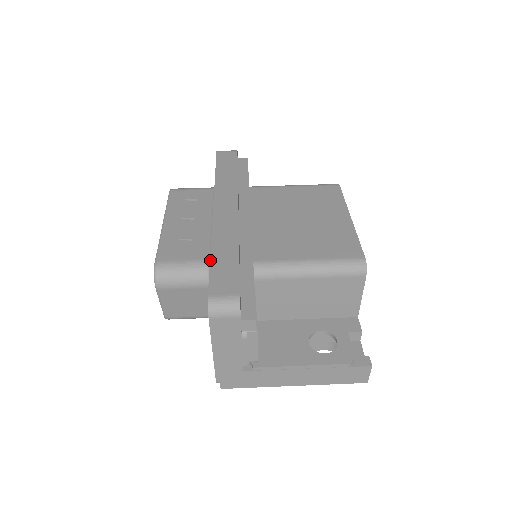
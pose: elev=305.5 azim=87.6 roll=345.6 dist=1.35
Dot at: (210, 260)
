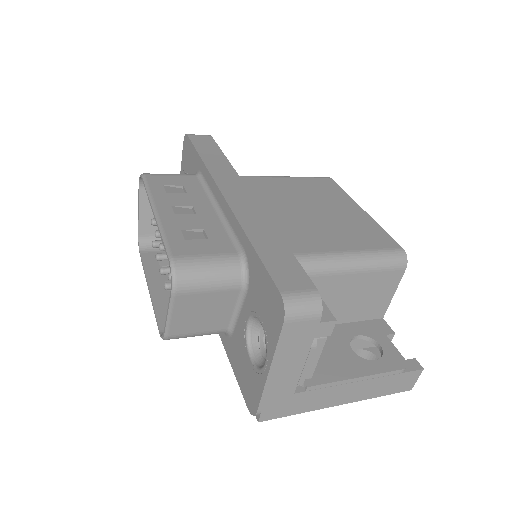
Dot at: (256, 250)
